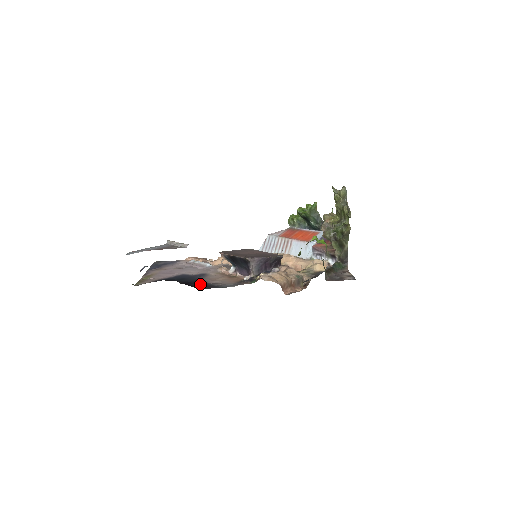
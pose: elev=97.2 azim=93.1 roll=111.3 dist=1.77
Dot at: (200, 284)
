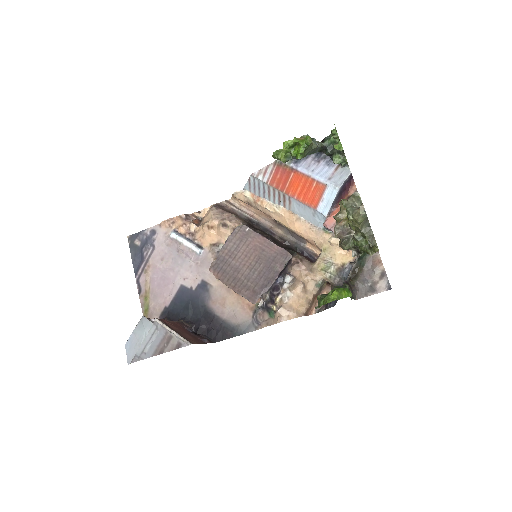
Dot at: (214, 325)
